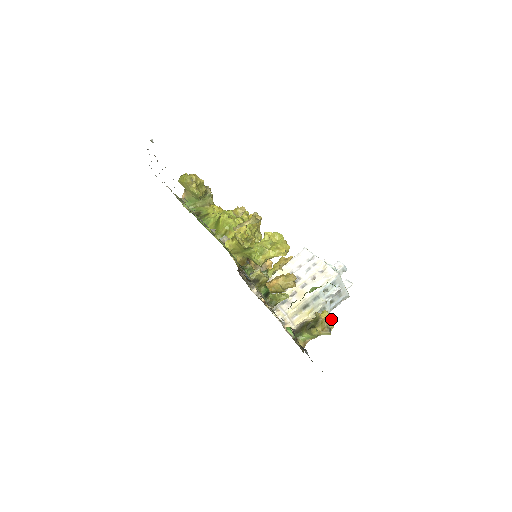
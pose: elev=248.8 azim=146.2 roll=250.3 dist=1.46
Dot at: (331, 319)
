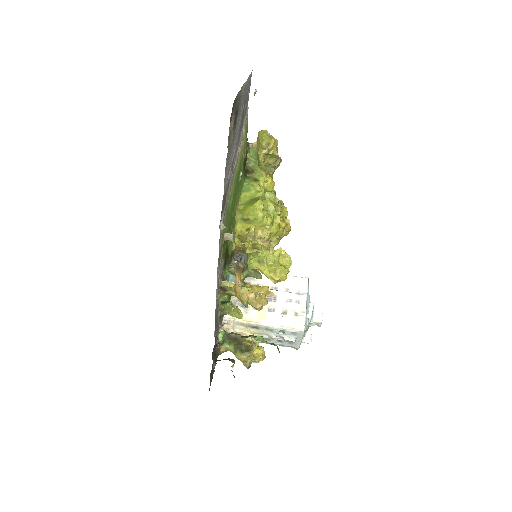
Dot at: (263, 355)
